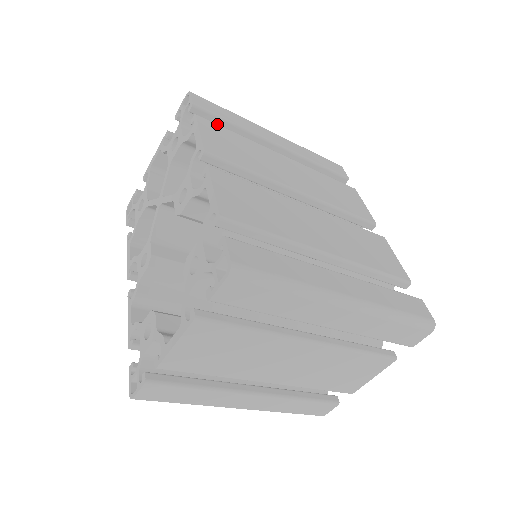
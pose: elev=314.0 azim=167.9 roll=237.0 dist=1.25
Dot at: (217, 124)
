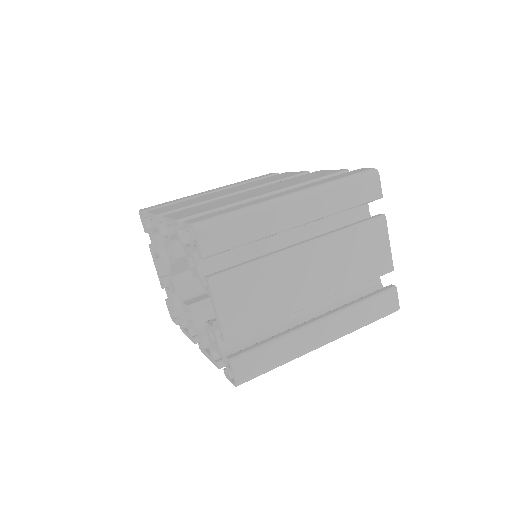
Dot at: occluded
